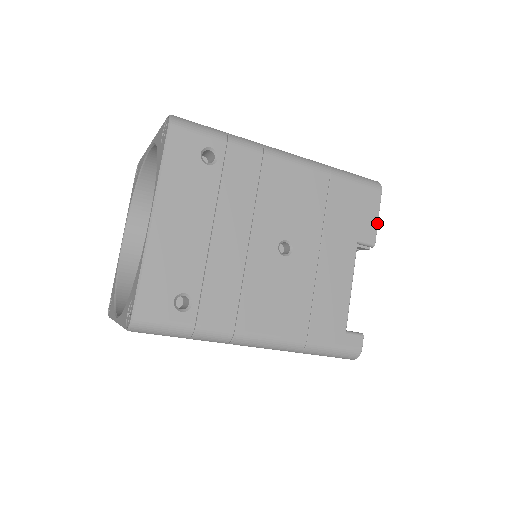
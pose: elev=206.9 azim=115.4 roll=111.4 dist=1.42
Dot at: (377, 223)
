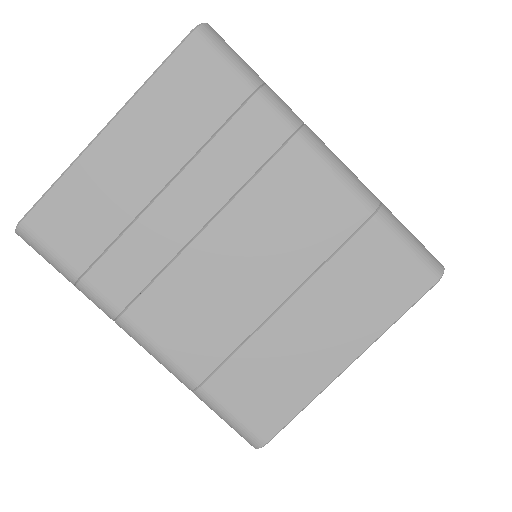
Dot at: occluded
